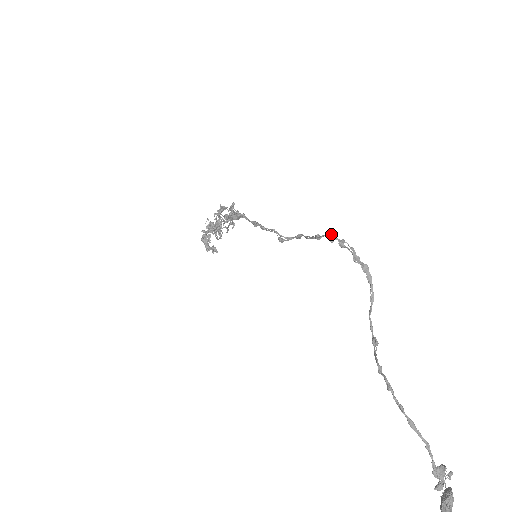
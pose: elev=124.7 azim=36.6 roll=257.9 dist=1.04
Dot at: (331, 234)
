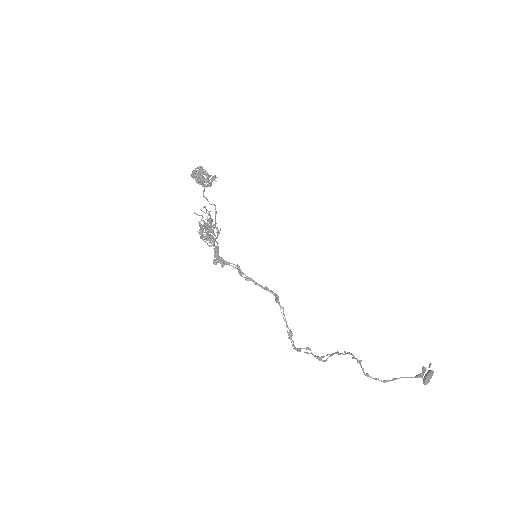
Dot at: (297, 350)
